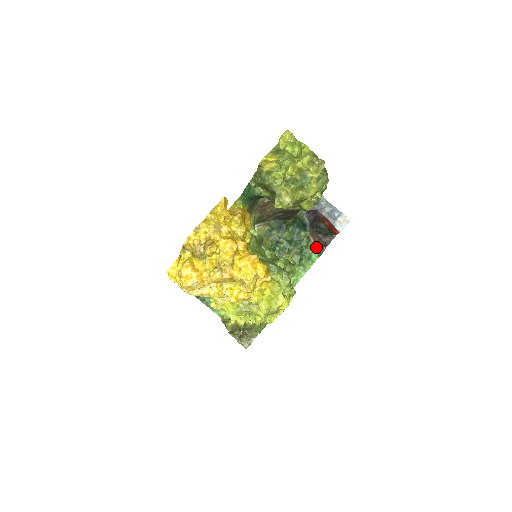
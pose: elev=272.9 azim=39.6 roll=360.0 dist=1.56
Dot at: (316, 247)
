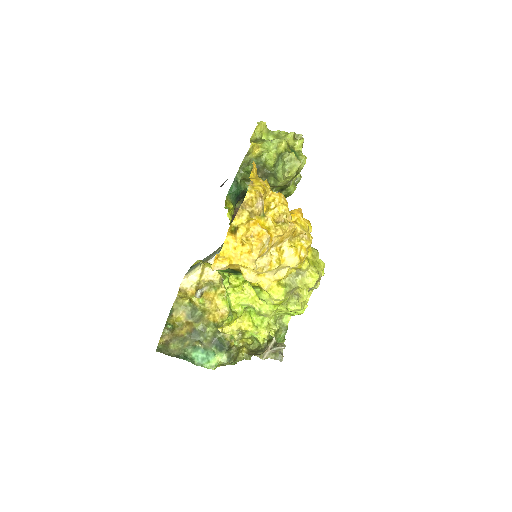
Dot at: occluded
